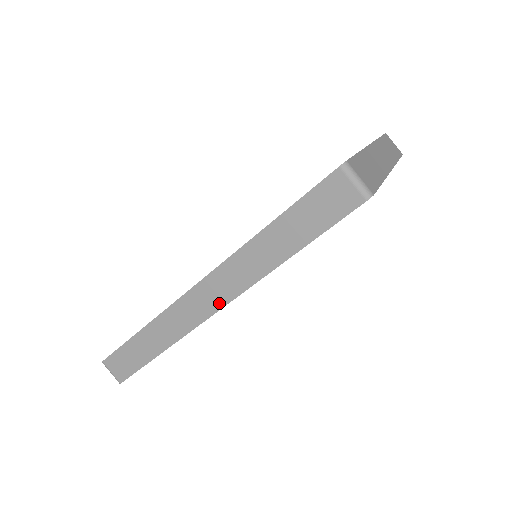
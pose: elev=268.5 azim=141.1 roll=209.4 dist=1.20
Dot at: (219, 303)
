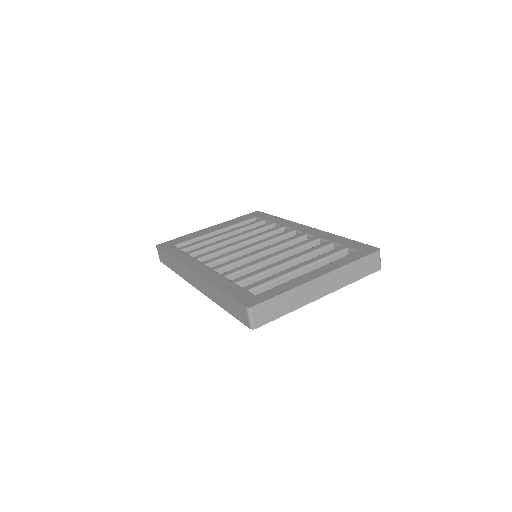
Dot at: (197, 287)
